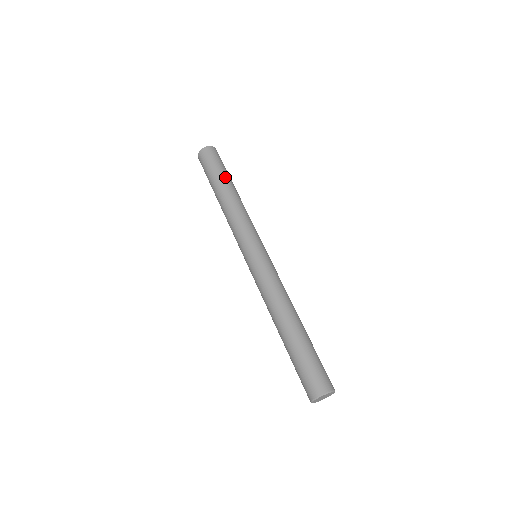
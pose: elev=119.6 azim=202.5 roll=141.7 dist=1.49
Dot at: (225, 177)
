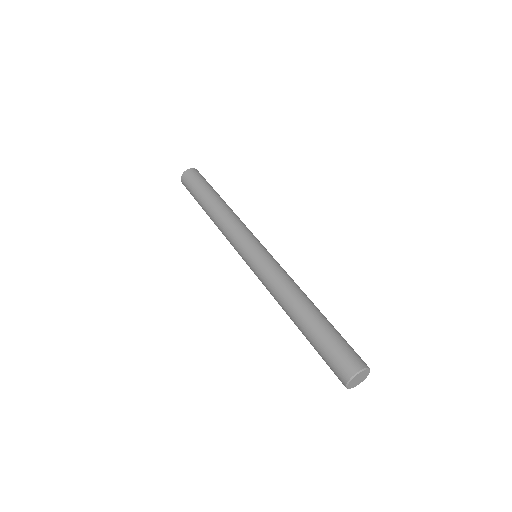
Dot at: (208, 192)
